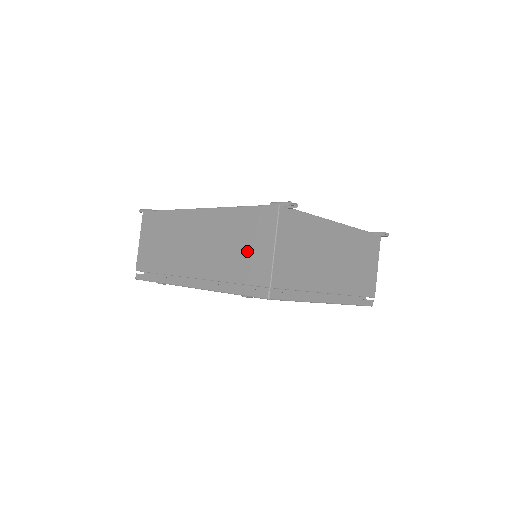
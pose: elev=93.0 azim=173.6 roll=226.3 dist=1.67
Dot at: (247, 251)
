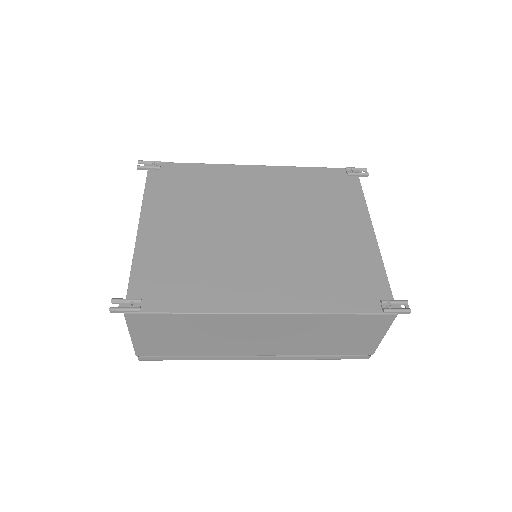
Dot at: (347, 340)
